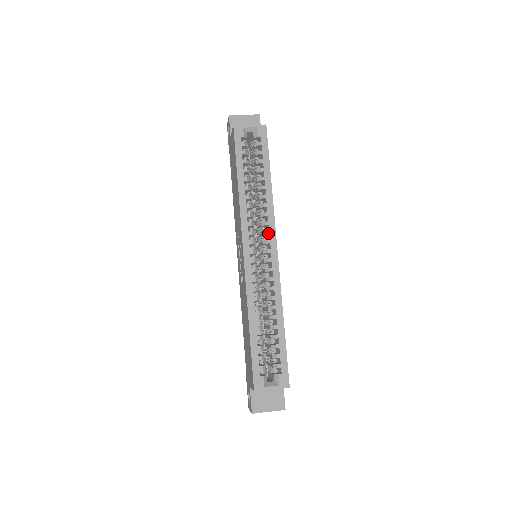
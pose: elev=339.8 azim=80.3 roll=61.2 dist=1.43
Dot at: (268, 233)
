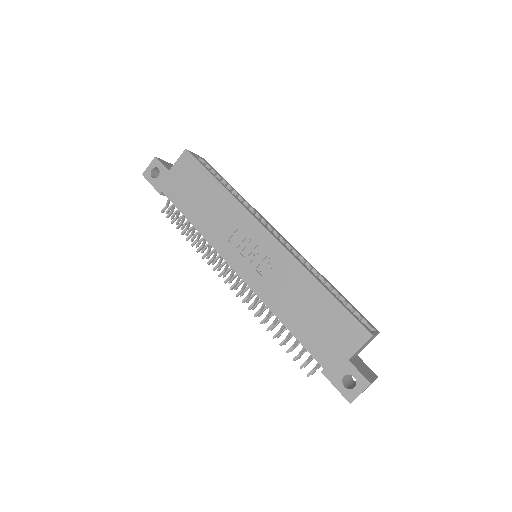
Dot at: (267, 223)
